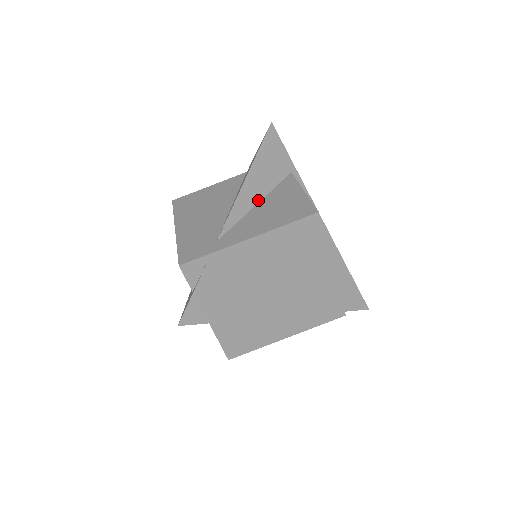
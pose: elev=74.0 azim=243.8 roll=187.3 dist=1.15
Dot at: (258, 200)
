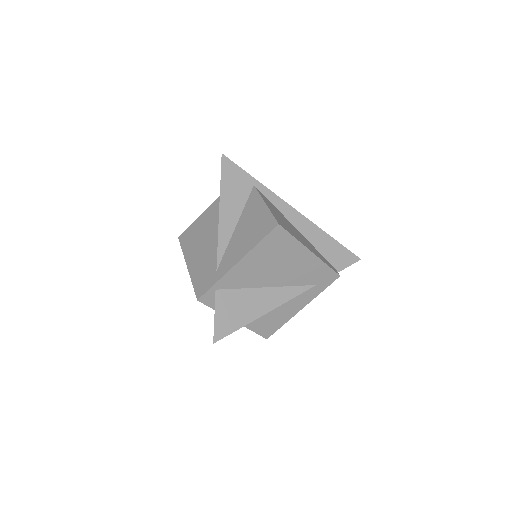
Dot at: (236, 223)
